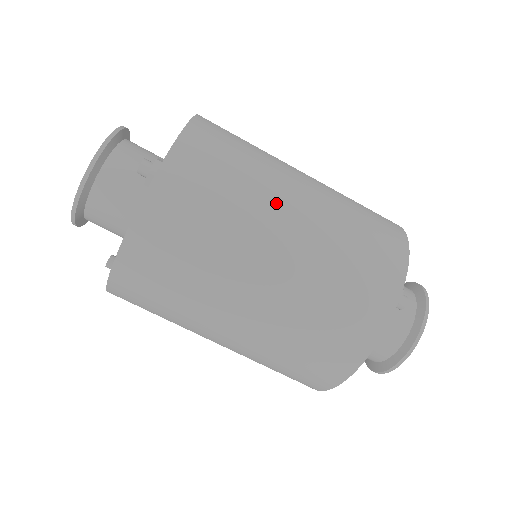
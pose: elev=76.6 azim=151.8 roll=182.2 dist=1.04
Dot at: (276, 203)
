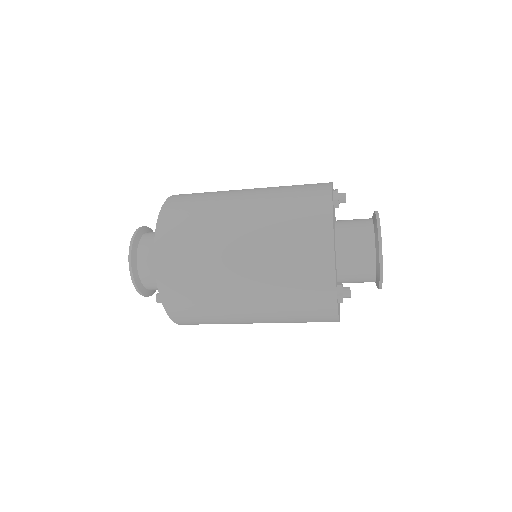
Dot at: occluded
